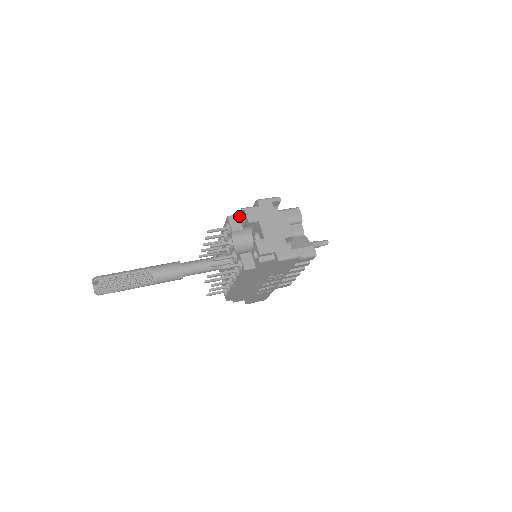
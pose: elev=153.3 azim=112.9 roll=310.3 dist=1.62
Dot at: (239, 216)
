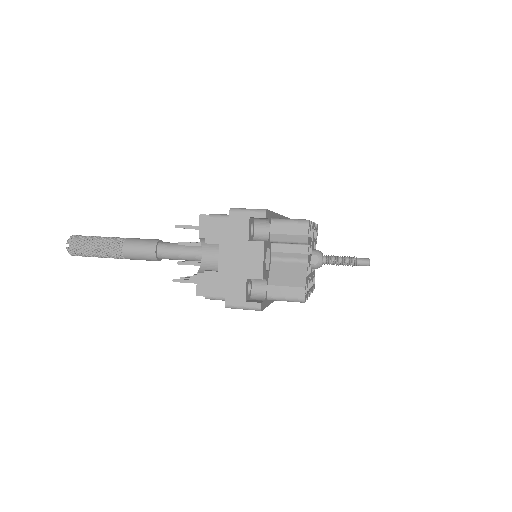
Dot at: occluded
